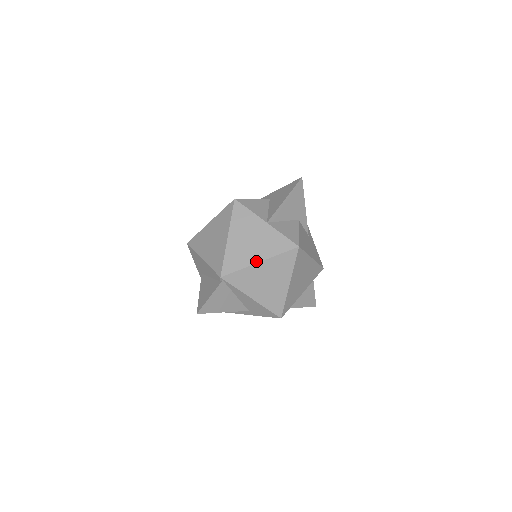
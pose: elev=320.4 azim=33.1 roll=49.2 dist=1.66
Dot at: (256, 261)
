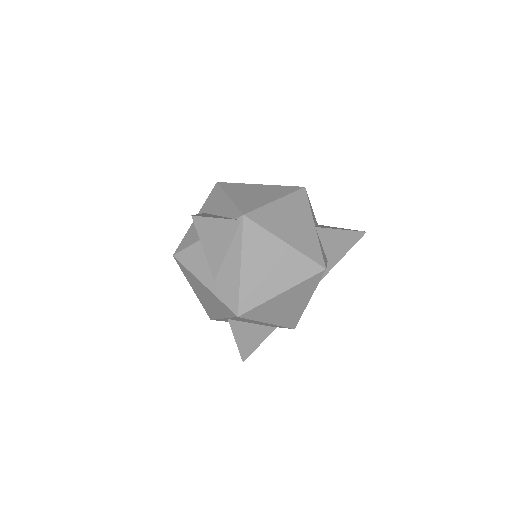
Dot at: (284, 239)
